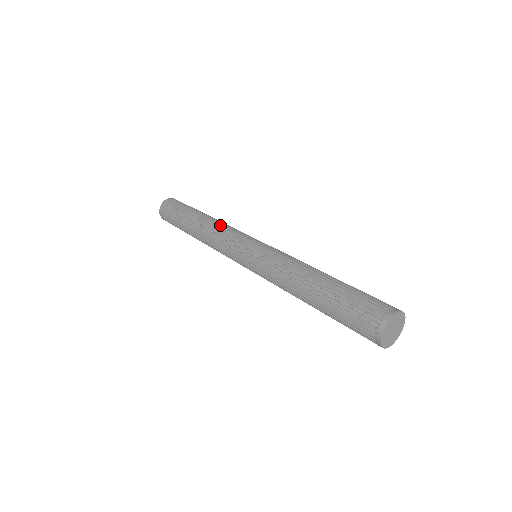
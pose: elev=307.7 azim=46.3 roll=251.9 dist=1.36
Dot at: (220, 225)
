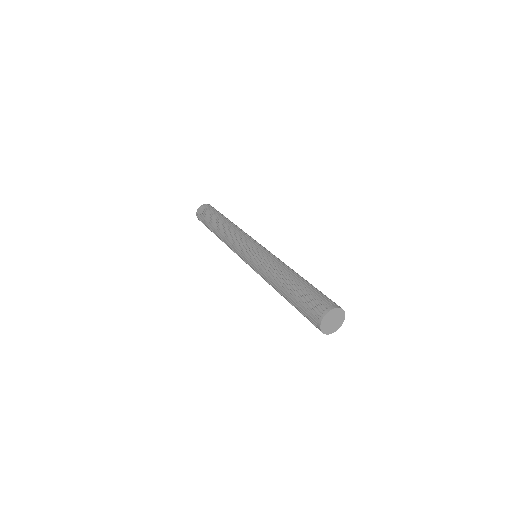
Dot at: (227, 236)
